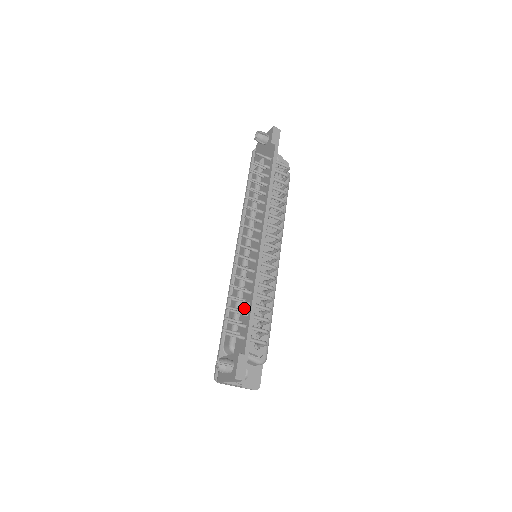
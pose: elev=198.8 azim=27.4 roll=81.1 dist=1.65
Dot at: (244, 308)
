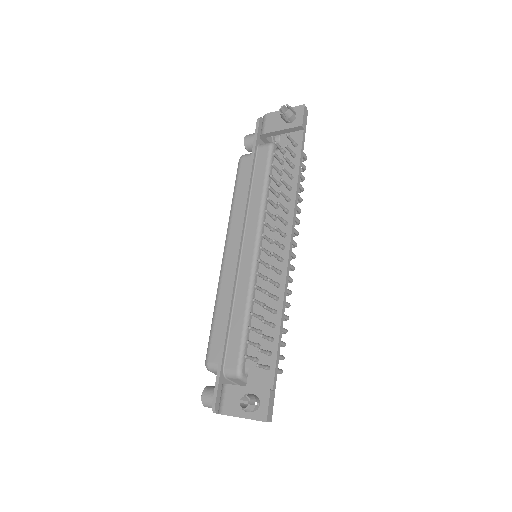
Dot at: (263, 328)
